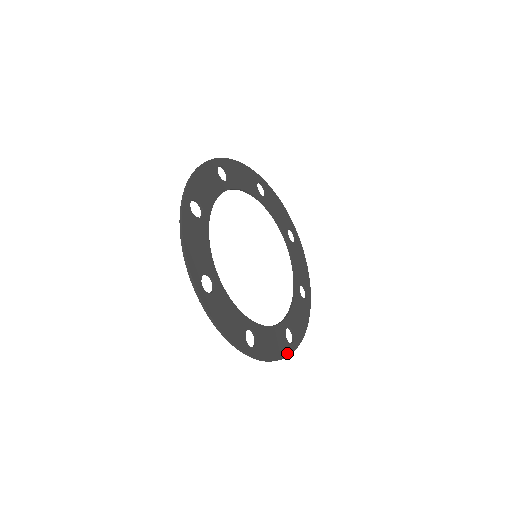
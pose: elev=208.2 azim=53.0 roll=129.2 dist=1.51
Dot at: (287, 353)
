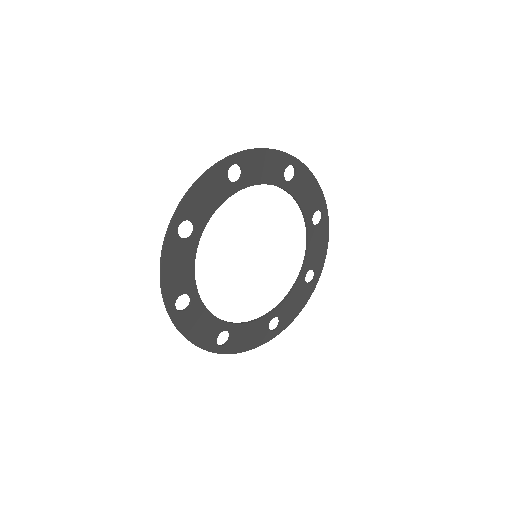
Dot at: (265, 341)
